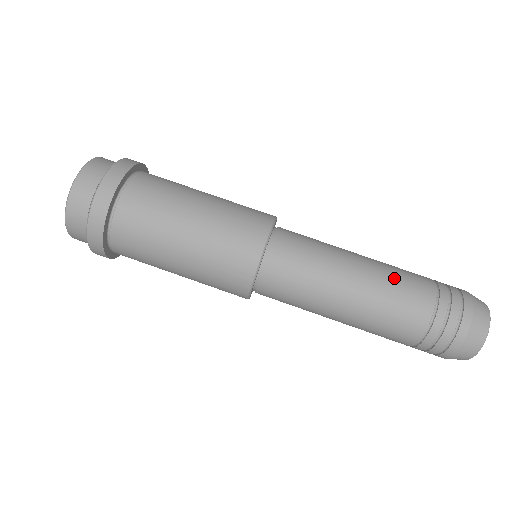
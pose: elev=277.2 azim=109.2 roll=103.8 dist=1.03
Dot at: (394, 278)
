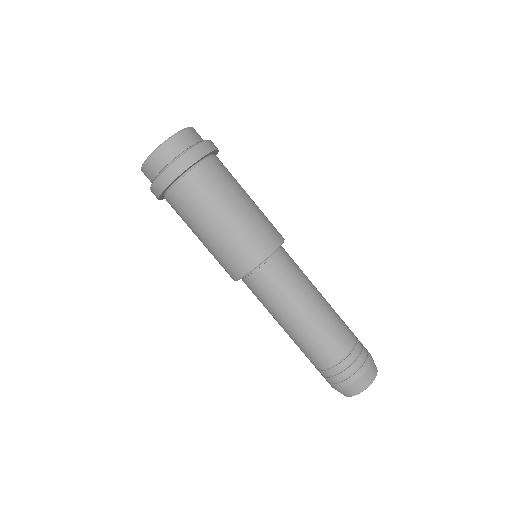
Dot at: occluded
